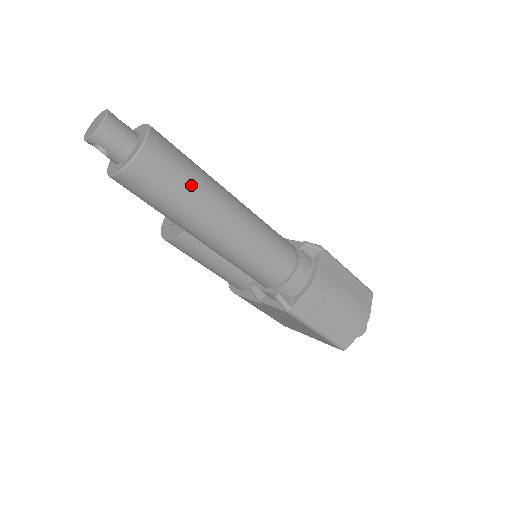
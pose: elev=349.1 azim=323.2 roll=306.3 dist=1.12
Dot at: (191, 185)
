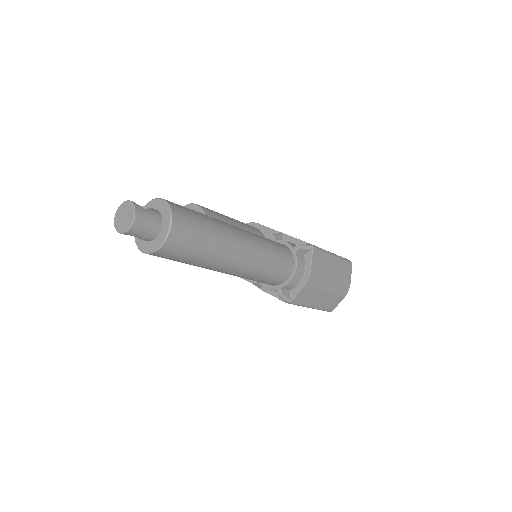
Dot at: (209, 244)
